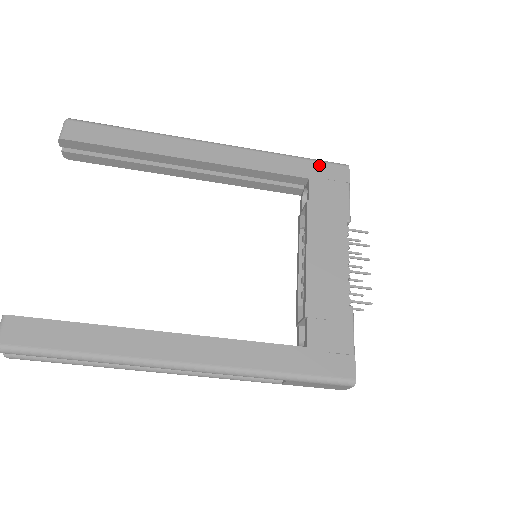
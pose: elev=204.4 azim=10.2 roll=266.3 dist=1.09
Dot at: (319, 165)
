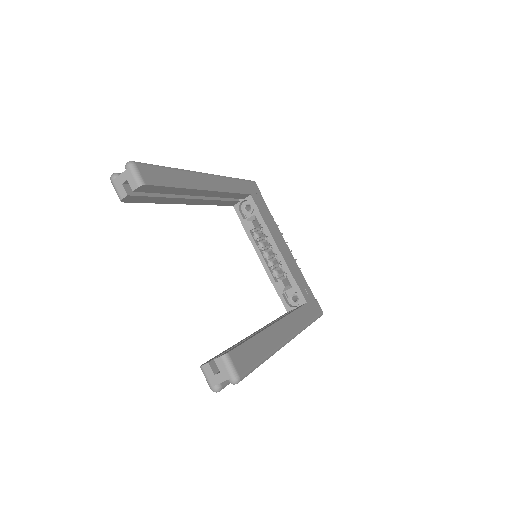
Dot at: (248, 183)
